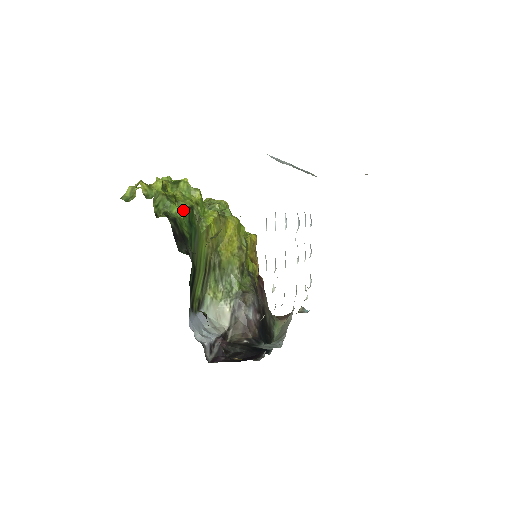
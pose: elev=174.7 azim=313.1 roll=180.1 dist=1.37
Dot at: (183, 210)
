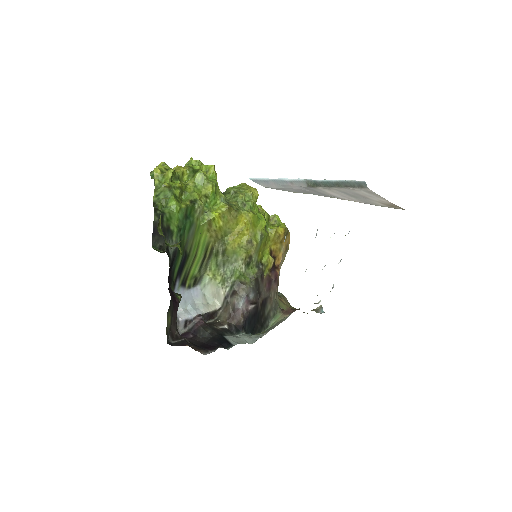
Dot at: (185, 202)
